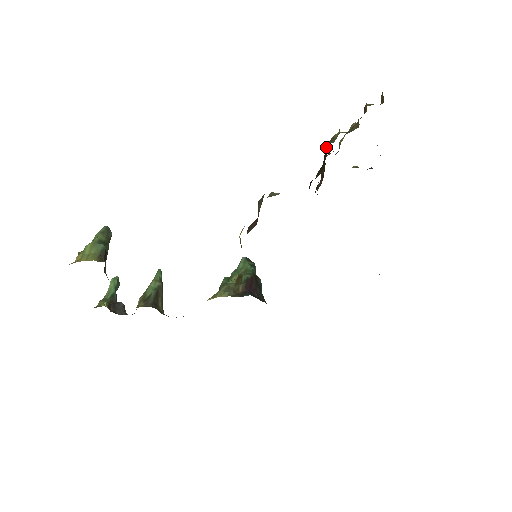
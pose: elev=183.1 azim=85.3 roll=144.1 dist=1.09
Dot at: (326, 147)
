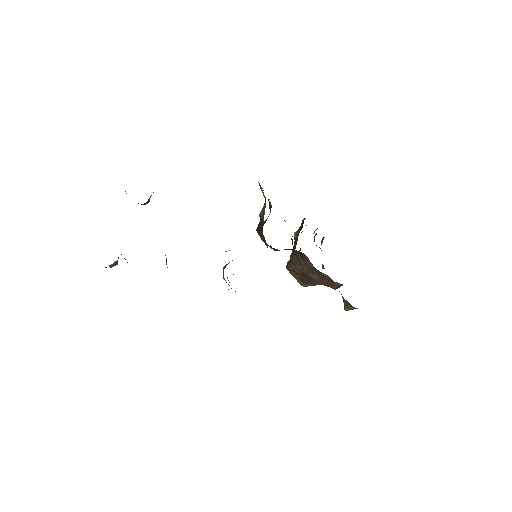
Dot at: (303, 220)
